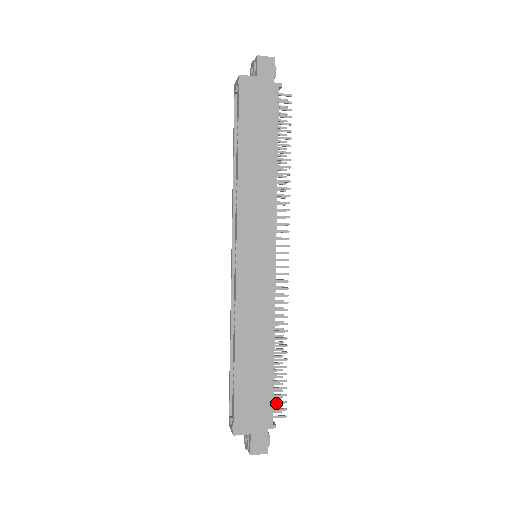
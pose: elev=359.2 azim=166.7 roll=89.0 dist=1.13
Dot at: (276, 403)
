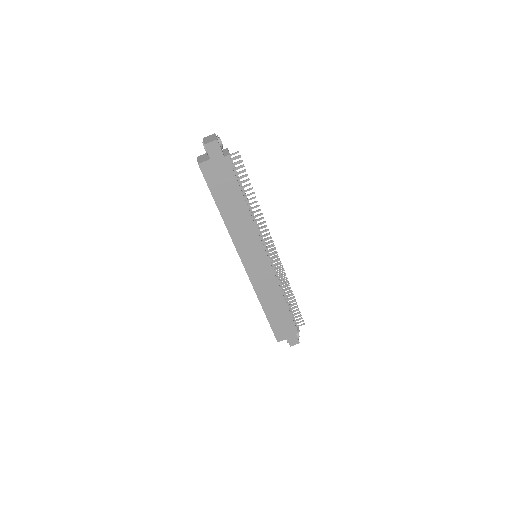
Dot at: (296, 320)
